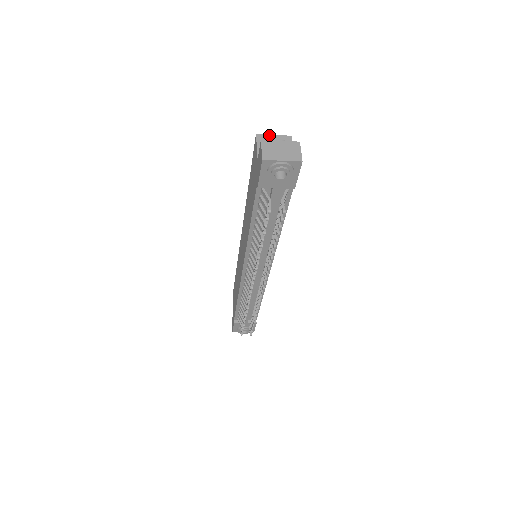
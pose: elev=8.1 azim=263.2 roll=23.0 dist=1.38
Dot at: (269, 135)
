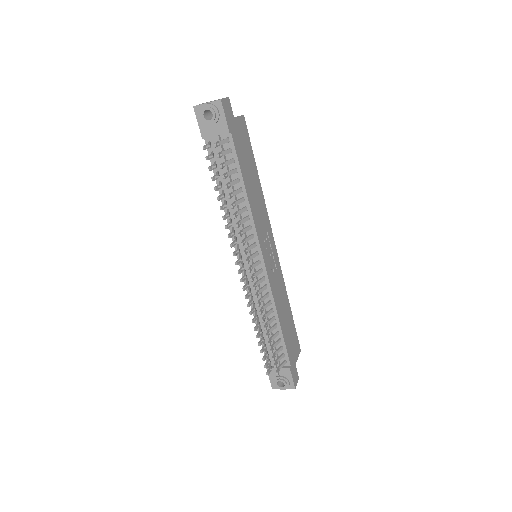
Dot at: occluded
